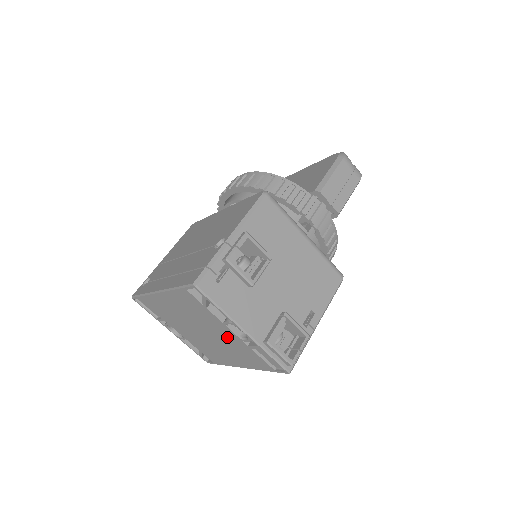
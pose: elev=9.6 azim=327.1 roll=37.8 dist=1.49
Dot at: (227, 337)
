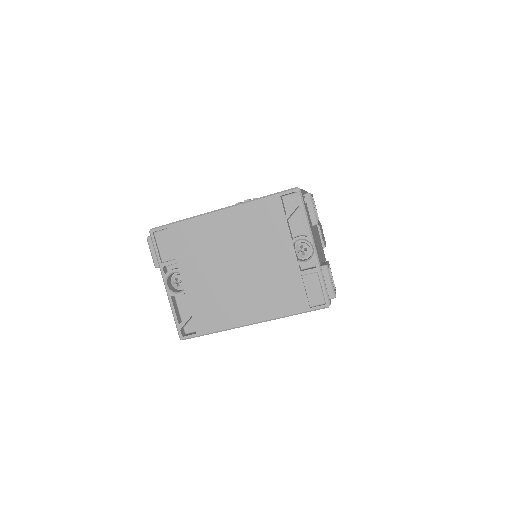
Dot at: (277, 265)
